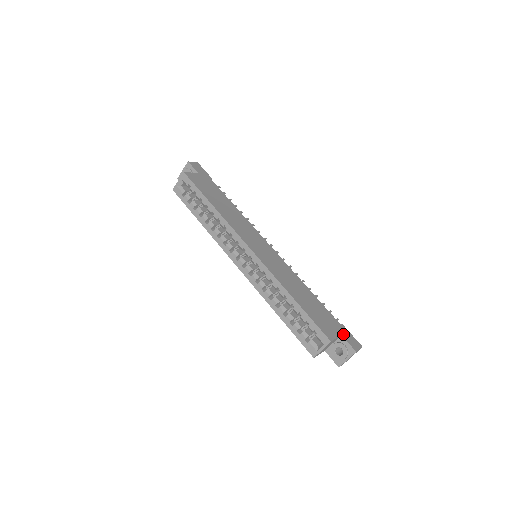
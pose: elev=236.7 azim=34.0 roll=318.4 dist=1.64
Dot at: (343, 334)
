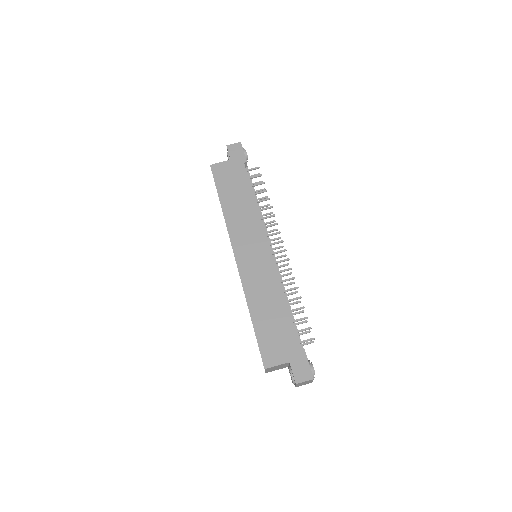
Dot at: (293, 361)
